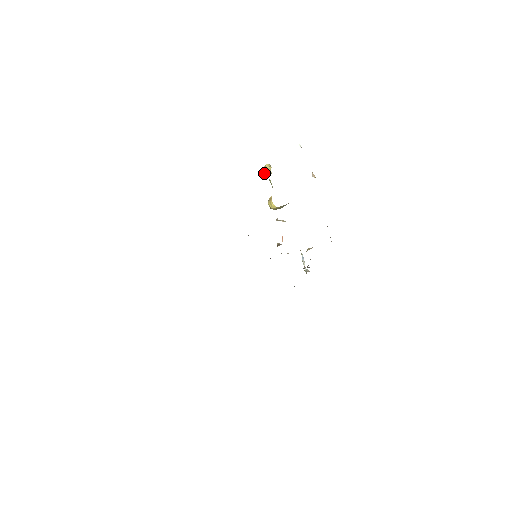
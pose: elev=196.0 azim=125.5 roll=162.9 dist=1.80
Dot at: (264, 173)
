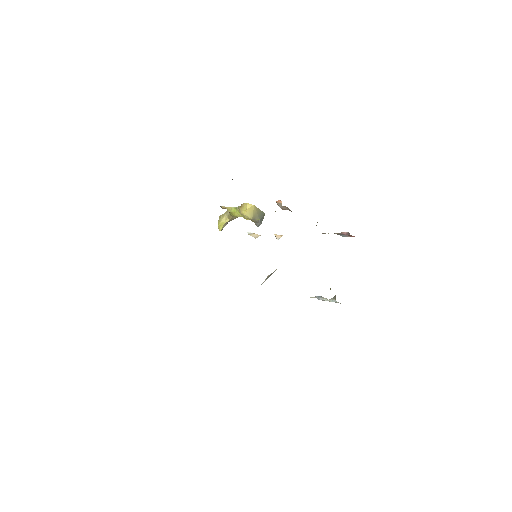
Dot at: (221, 222)
